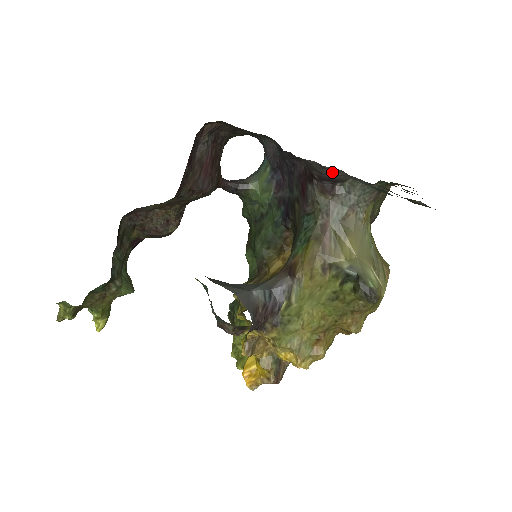
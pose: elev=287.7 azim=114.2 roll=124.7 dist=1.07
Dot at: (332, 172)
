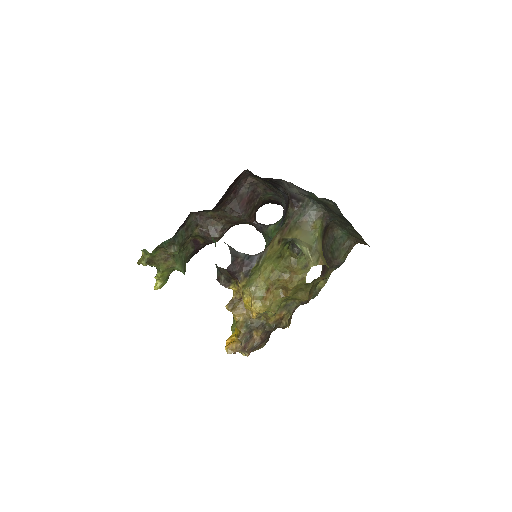
Dot at: (295, 190)
